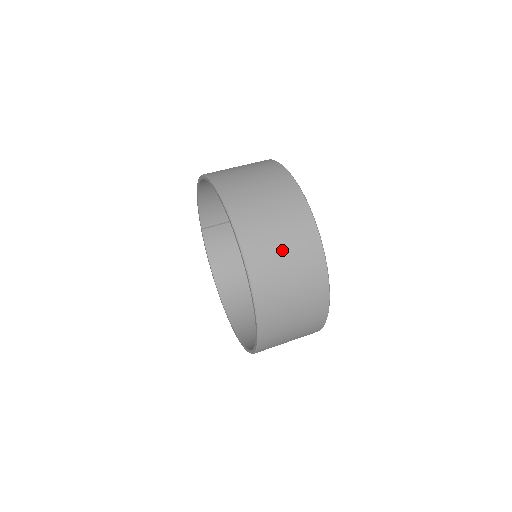
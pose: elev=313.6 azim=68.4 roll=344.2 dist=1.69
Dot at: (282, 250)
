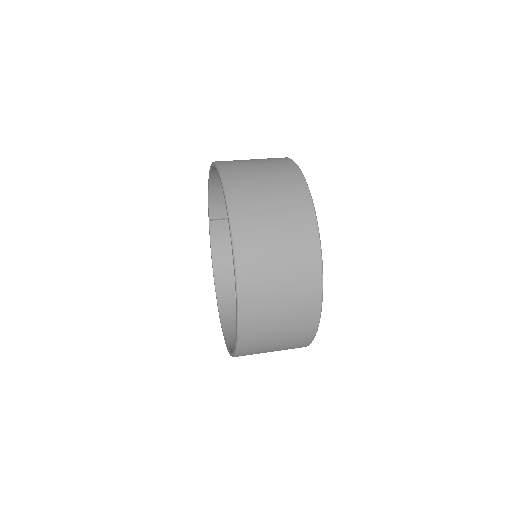
Dot at: (276, 251)
